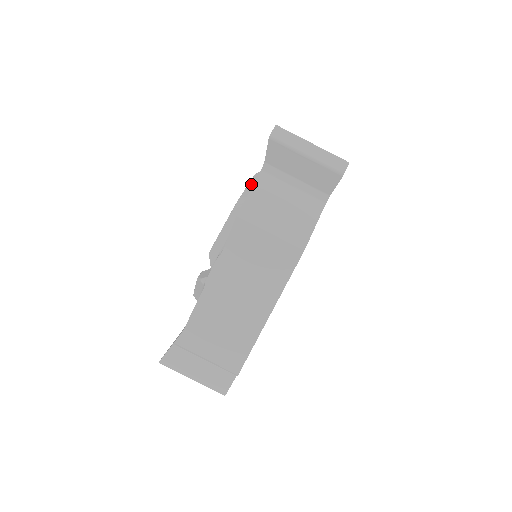
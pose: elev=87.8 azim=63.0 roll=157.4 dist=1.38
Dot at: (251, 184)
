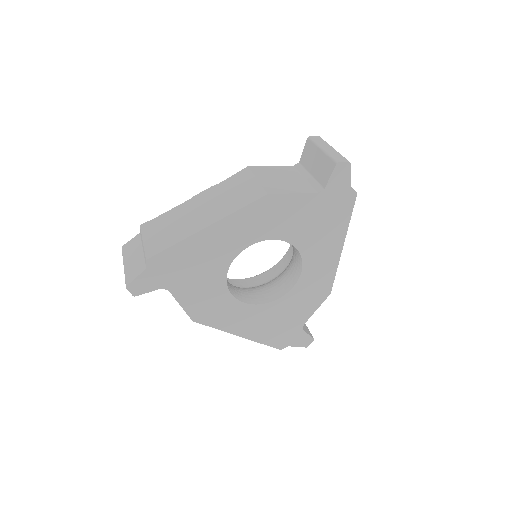
Dot at: occluded
